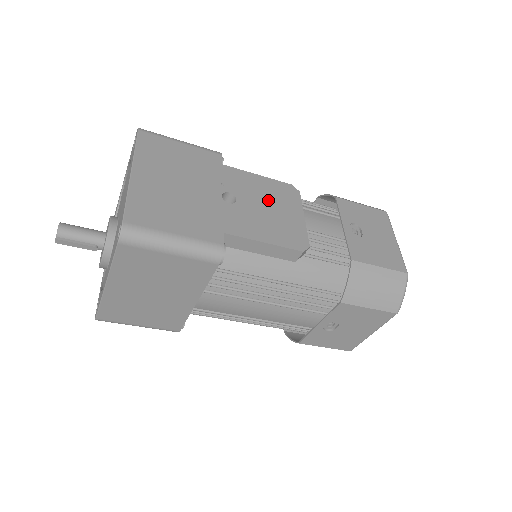
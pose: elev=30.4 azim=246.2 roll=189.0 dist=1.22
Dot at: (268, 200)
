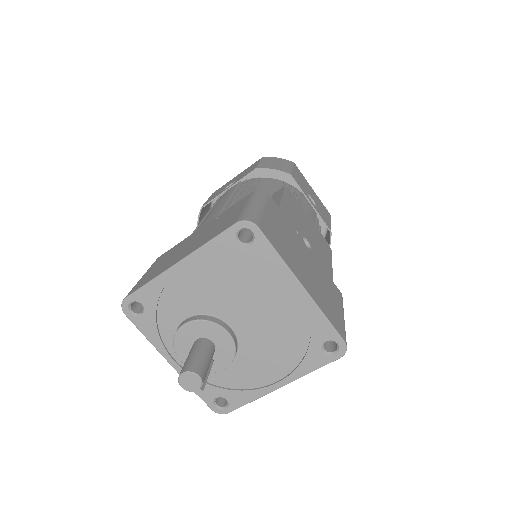
Dot at: (302, 220)
